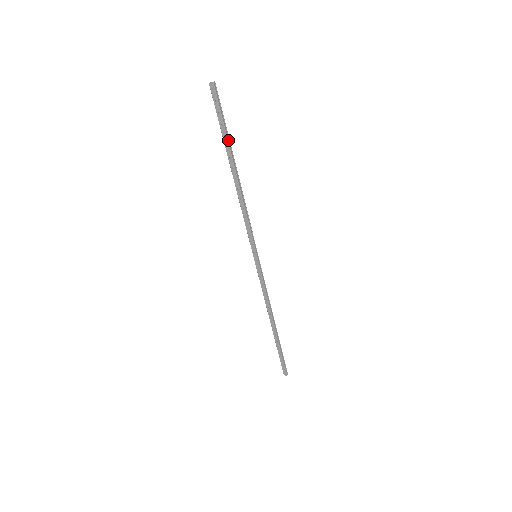
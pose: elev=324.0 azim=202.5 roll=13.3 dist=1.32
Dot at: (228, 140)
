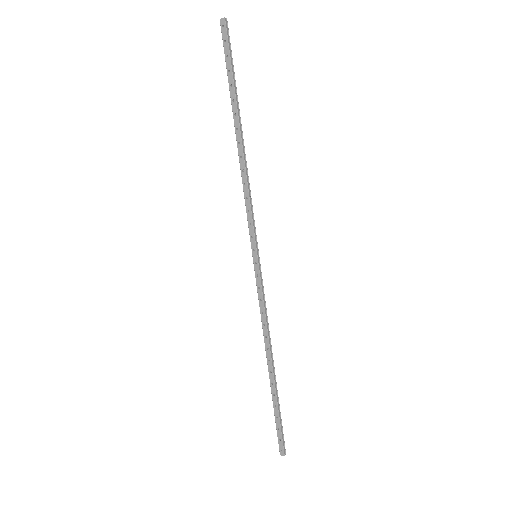
Dot at: (235, 91)
